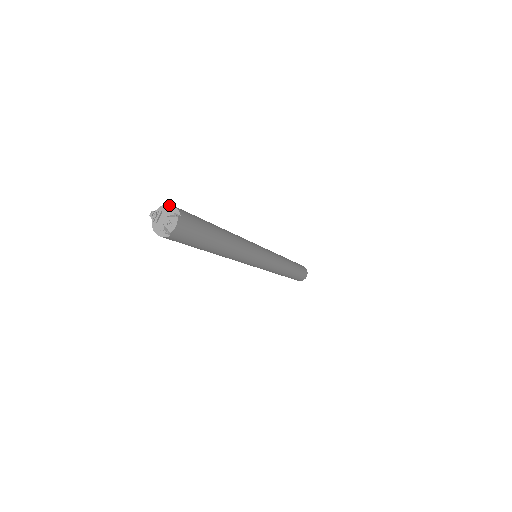
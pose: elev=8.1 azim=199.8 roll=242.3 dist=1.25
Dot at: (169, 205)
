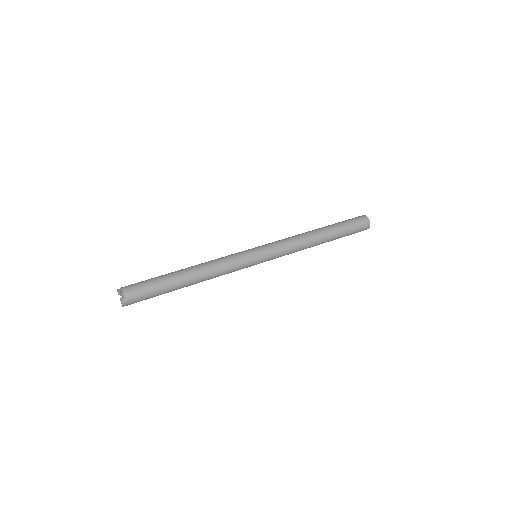
Dot at: (121, 290)
